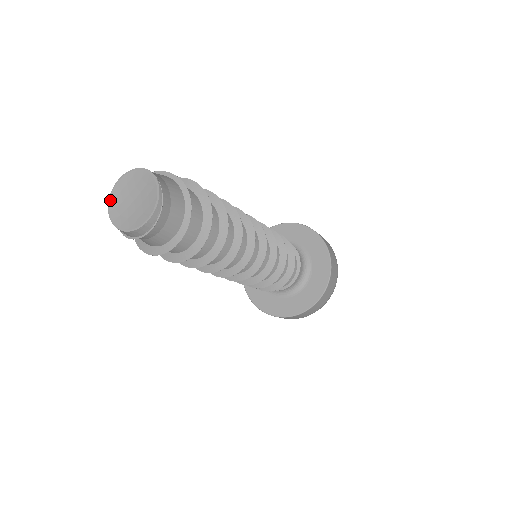
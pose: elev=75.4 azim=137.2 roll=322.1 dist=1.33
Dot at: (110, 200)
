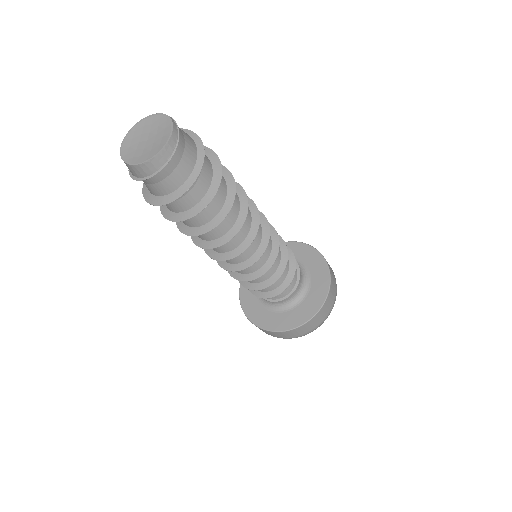
Dot at: (123, 158)
